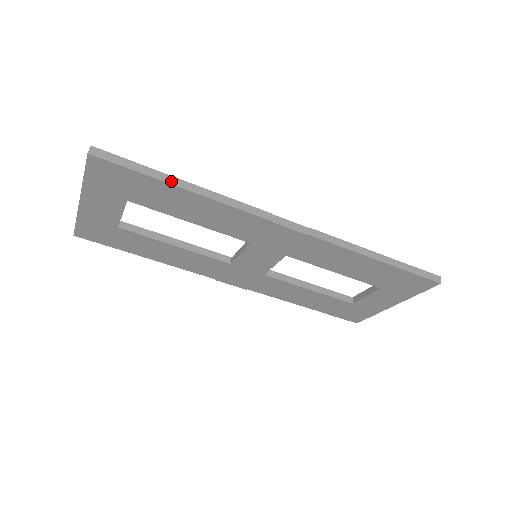
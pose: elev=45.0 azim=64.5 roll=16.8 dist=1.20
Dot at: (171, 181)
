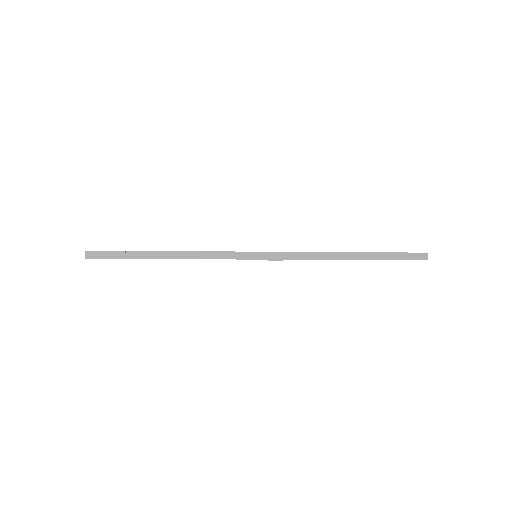
Dot at: (153, 256)
